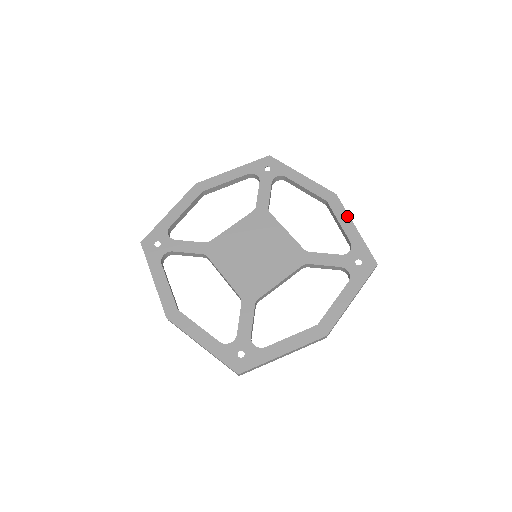
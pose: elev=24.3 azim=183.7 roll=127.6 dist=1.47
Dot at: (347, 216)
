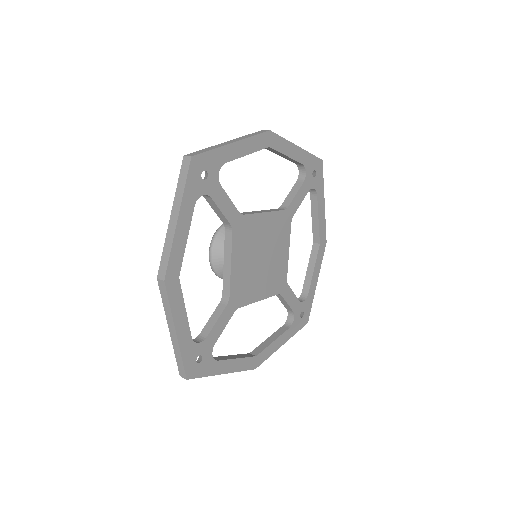
Dot at: (320, 268)
